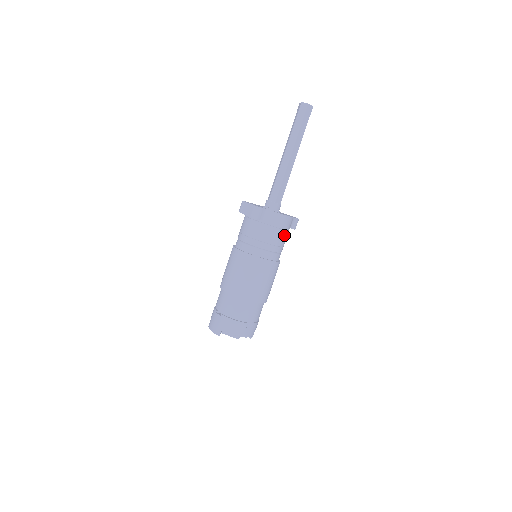
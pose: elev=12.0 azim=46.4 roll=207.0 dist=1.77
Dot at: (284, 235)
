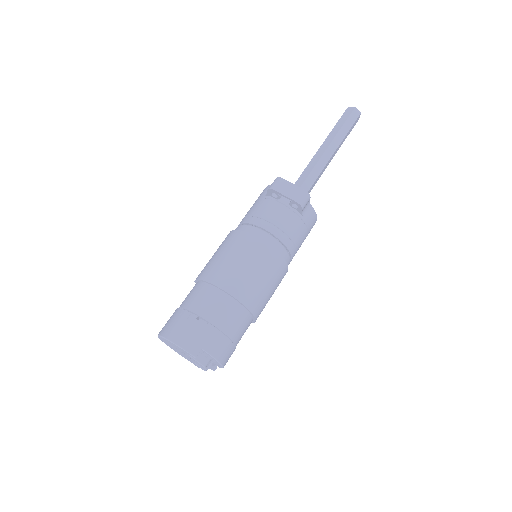
Dot at: occluded
